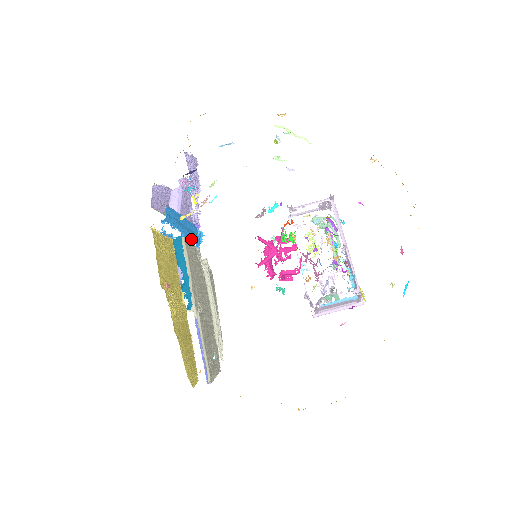
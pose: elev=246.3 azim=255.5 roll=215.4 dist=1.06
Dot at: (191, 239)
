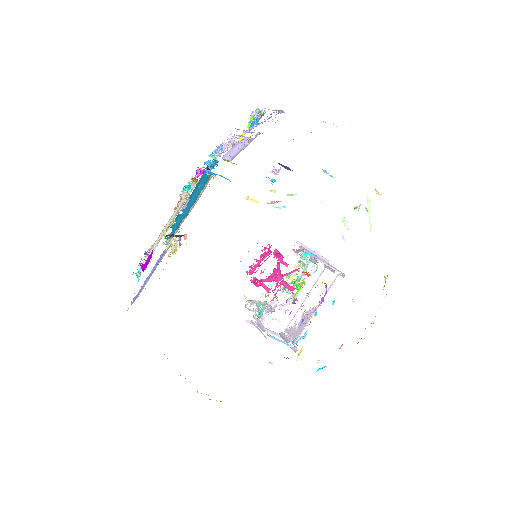
Dot at: occluded
